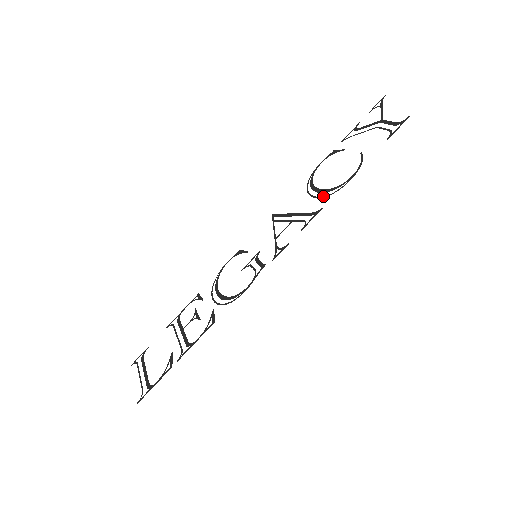
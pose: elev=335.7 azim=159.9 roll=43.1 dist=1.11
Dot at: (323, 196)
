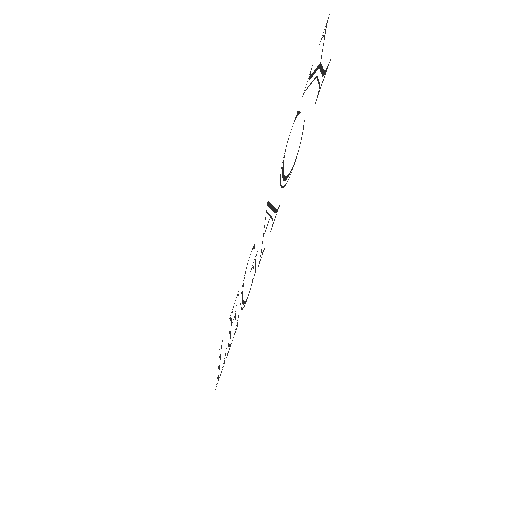
Dot at: (282, 186)
